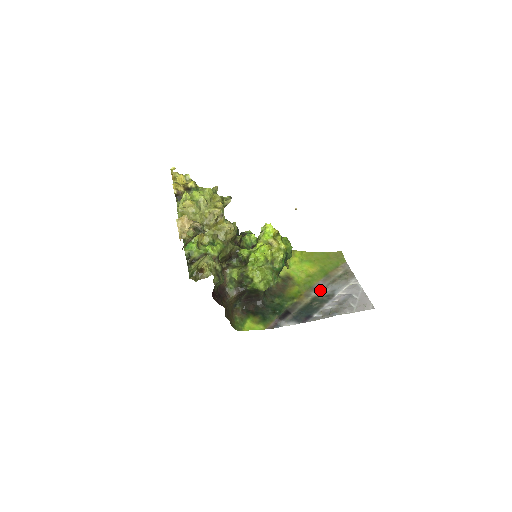
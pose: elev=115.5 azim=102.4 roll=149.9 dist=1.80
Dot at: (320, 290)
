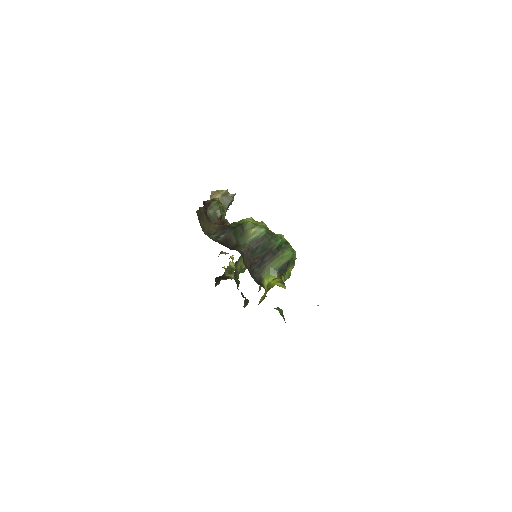
Dot at: occluded
